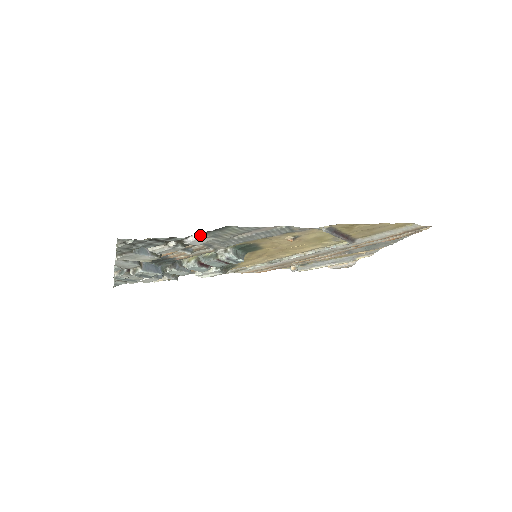
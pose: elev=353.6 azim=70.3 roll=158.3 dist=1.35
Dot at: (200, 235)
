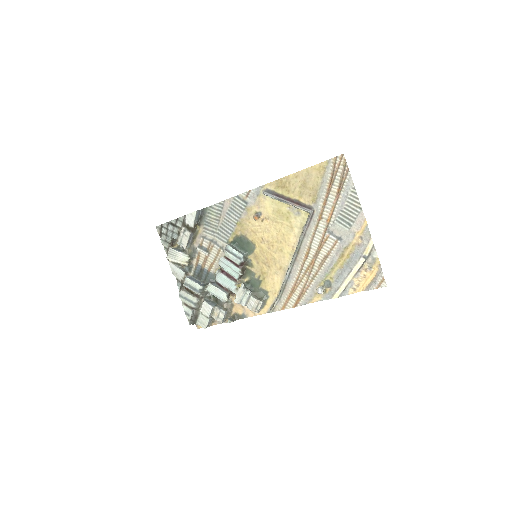
Dot at: (200, 227)
